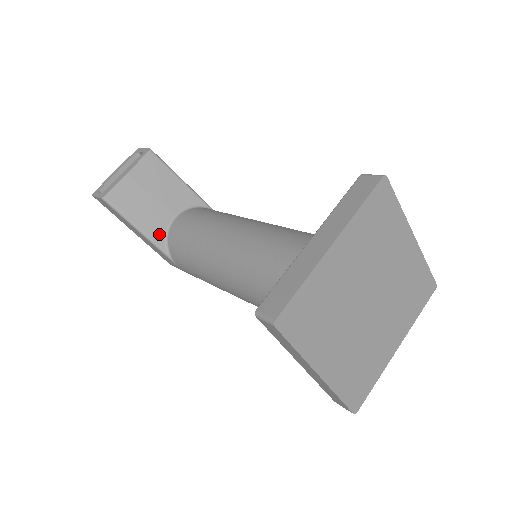
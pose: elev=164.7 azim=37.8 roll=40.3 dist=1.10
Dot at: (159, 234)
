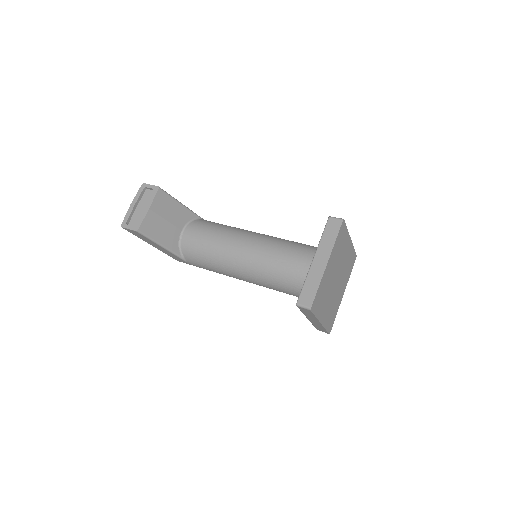
Dot at: (175, 245)
